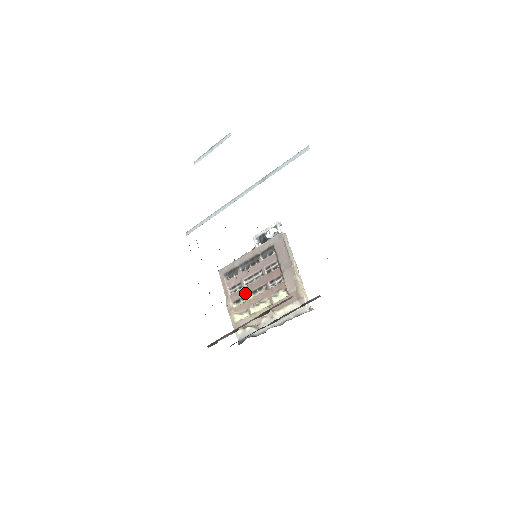
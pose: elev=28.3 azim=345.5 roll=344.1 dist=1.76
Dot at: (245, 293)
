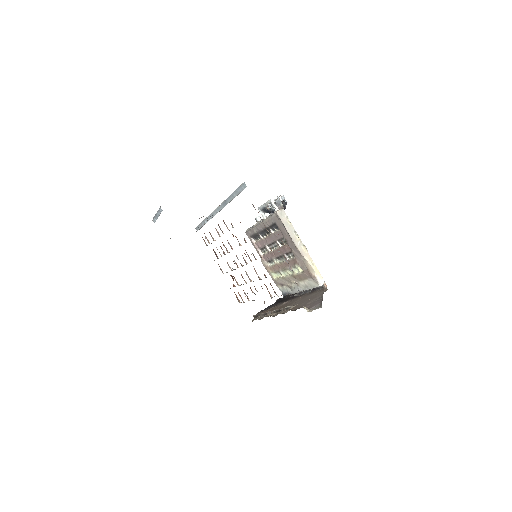
Dot at: (272, 257)
